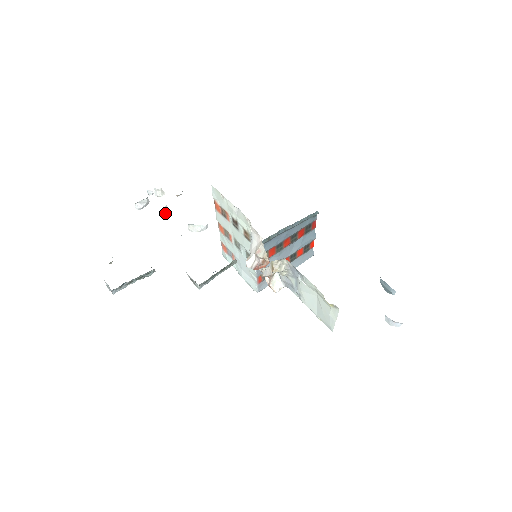
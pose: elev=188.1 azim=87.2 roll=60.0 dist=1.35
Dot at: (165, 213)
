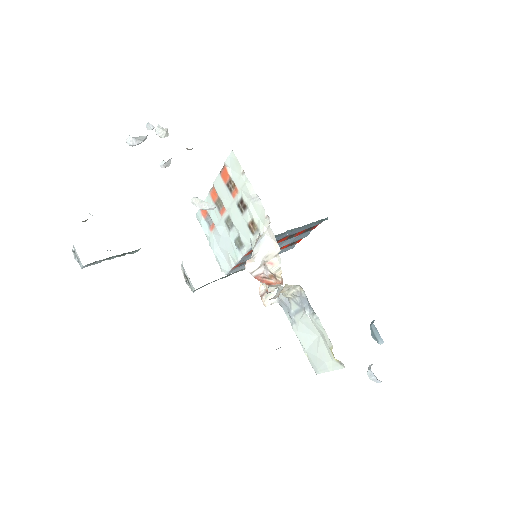
Dot at: (165, 166)
